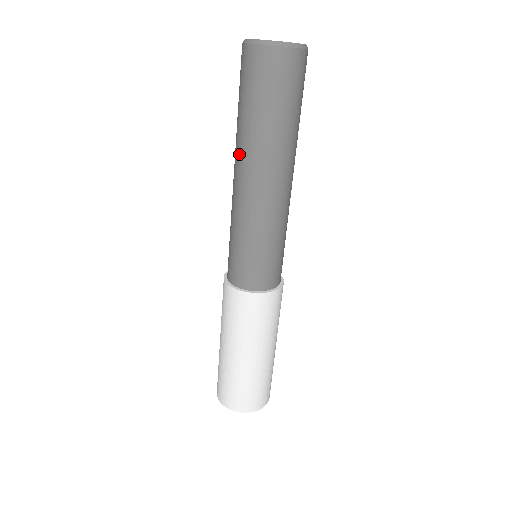
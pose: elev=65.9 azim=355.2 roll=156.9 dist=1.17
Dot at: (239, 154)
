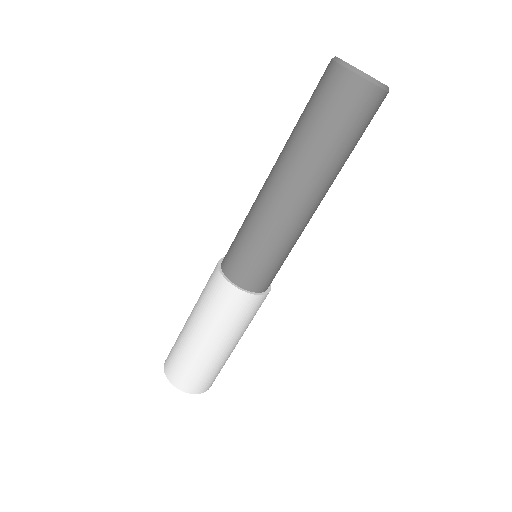
Dot at: (294, 168)
